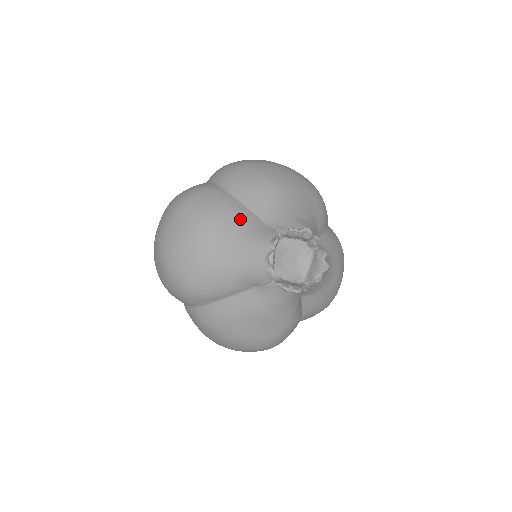
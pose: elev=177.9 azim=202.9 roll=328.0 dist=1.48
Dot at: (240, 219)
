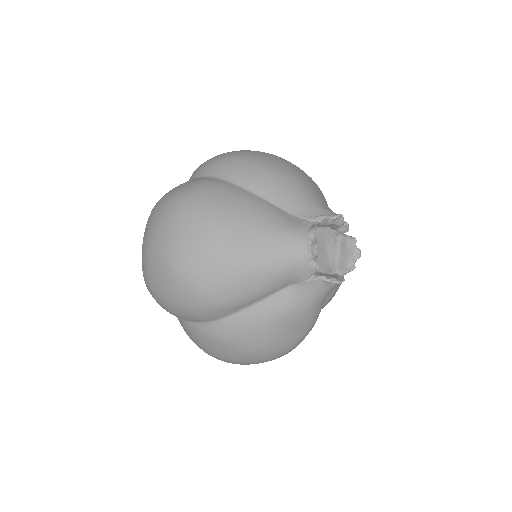
Dot at: (264, 212)
